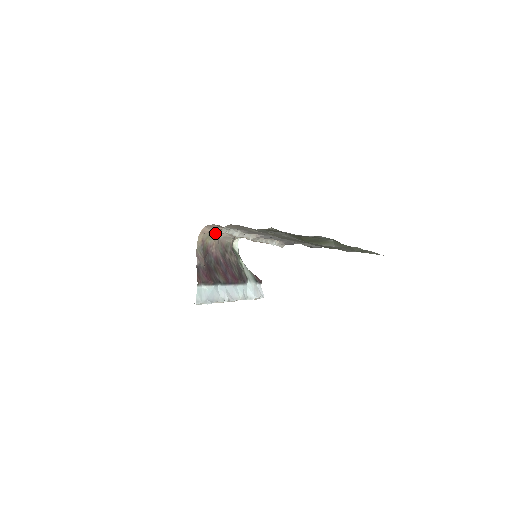
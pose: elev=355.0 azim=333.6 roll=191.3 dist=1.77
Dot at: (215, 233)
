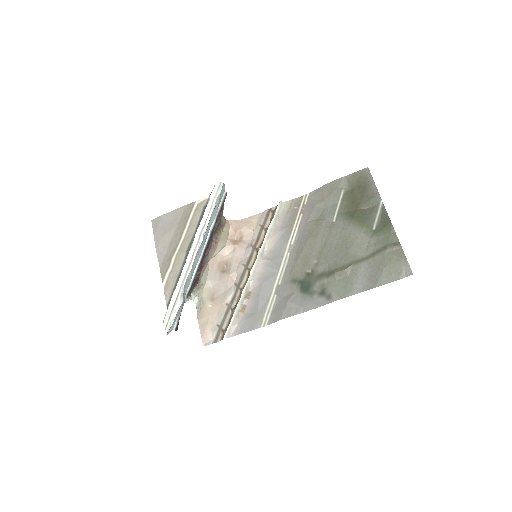
Dot at: (227, 242)
